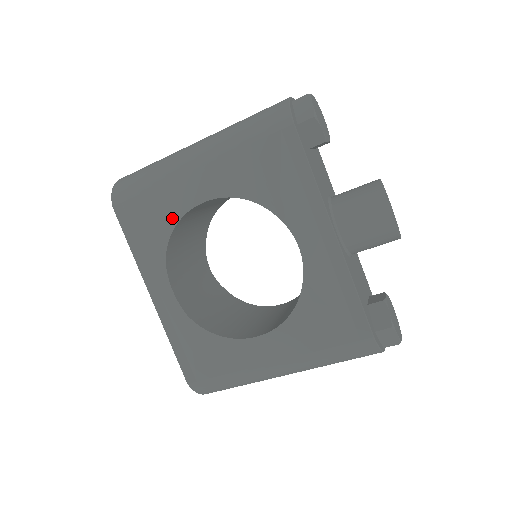
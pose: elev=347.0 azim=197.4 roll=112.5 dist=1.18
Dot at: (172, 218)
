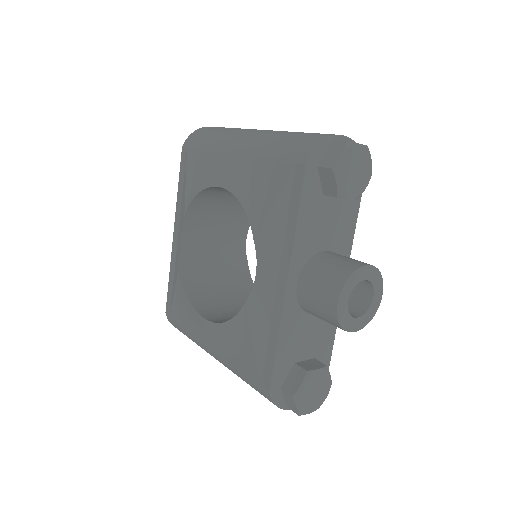
Dot at: (201, 184)
